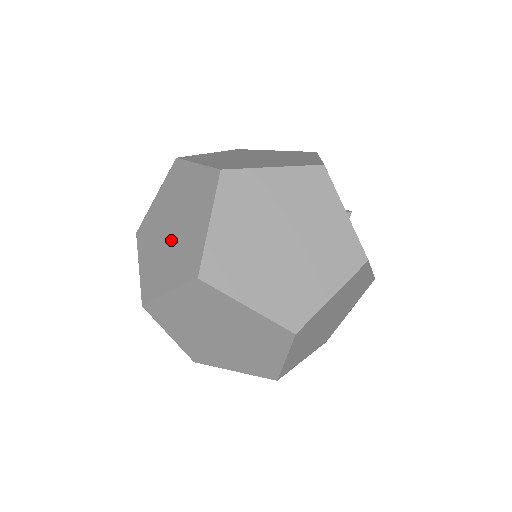
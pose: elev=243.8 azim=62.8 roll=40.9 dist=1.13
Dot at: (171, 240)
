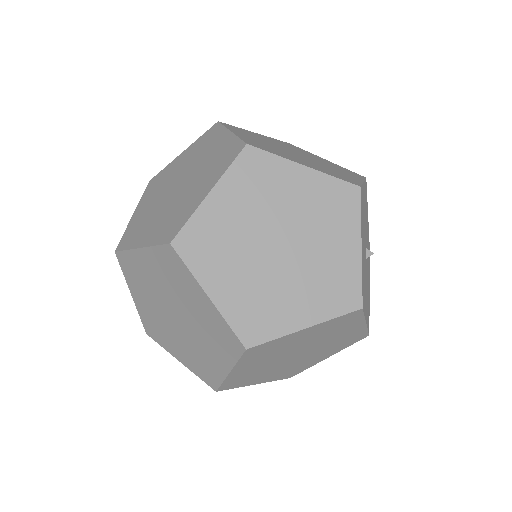
Dot at: (177, 327)
